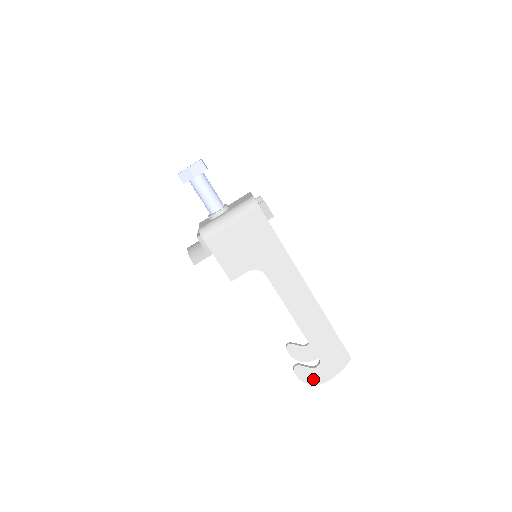
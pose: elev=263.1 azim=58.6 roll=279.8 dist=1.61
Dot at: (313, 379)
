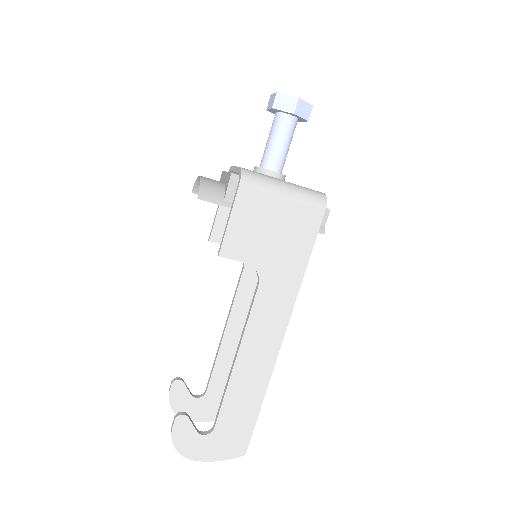
Dot at: (186, 446)
